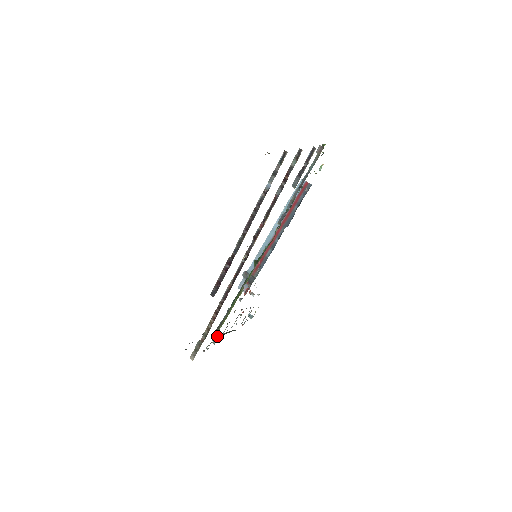
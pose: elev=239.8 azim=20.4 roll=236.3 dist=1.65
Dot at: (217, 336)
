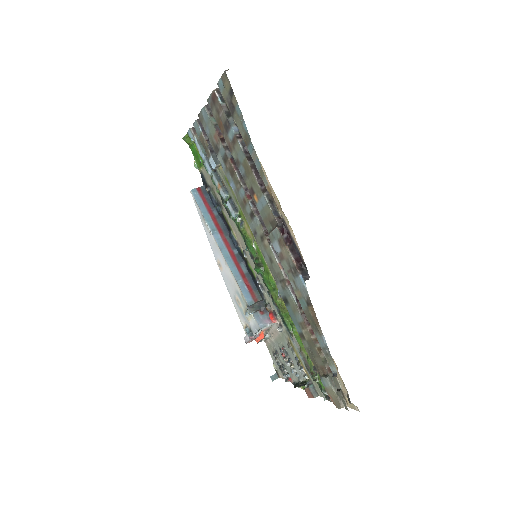
Dot at: (309, 386)
